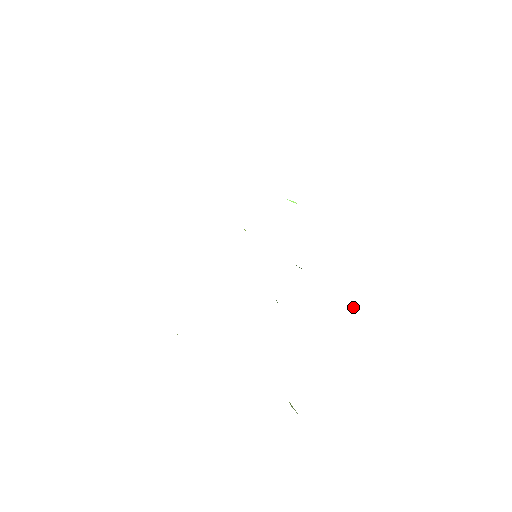
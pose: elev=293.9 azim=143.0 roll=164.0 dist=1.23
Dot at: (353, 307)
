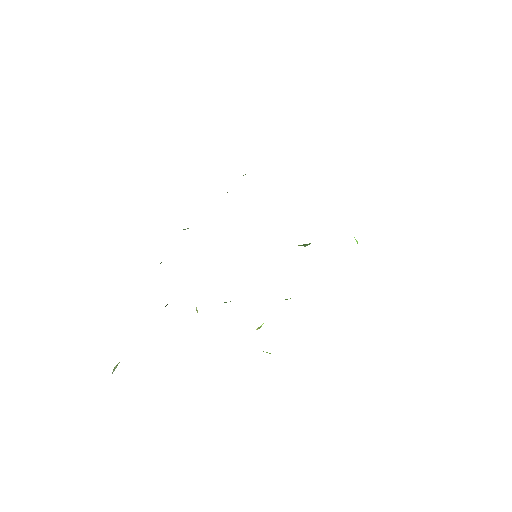
Dot at: occluded
